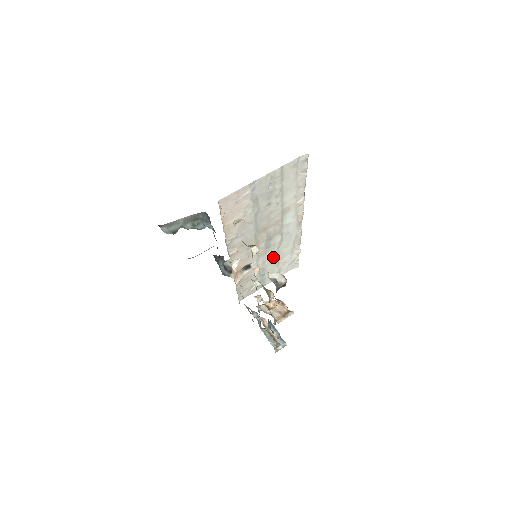
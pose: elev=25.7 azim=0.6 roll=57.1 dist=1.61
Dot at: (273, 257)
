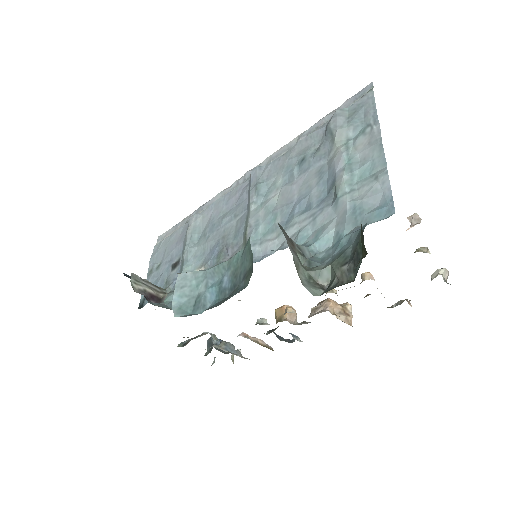
Dot at: occluded
